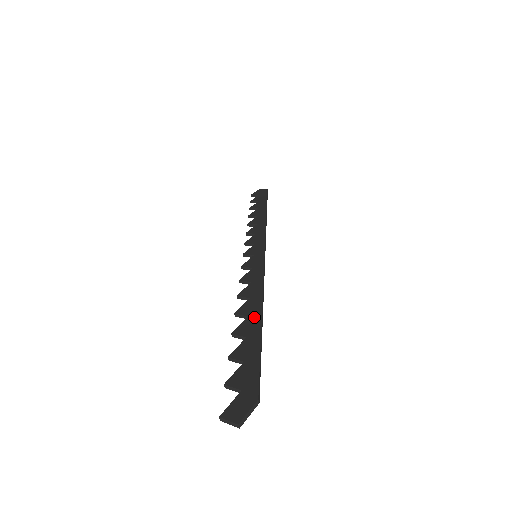
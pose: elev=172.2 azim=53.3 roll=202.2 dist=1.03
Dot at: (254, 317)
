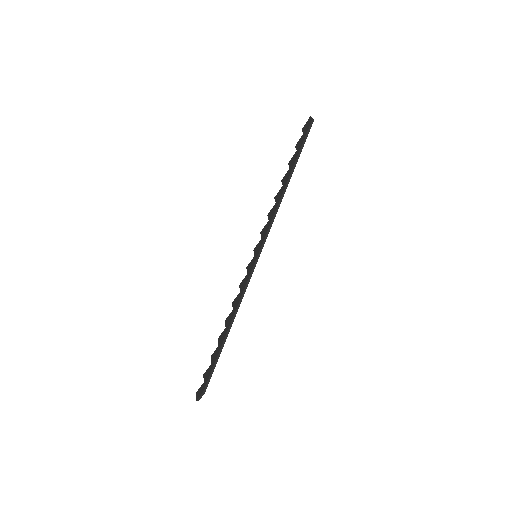
Dot at: (226, 331)
